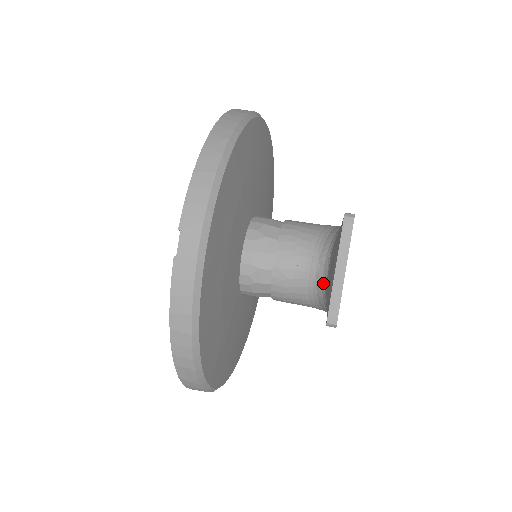
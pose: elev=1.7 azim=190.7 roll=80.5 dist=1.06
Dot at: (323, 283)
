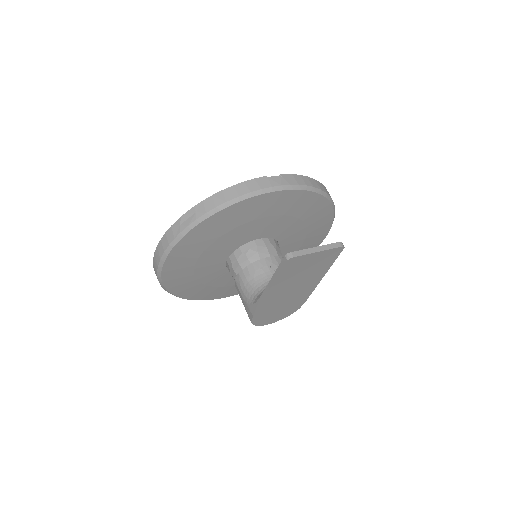
Dot at: occluded
